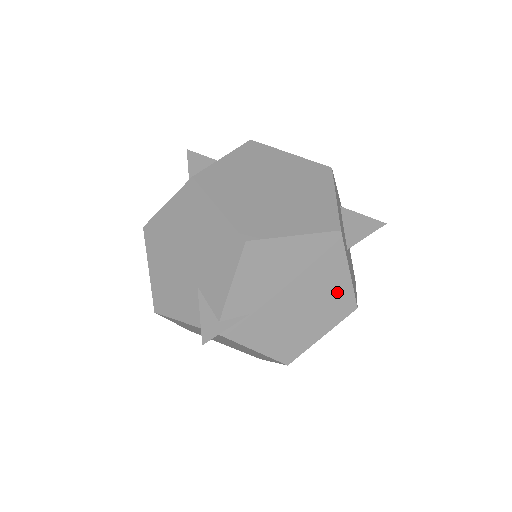
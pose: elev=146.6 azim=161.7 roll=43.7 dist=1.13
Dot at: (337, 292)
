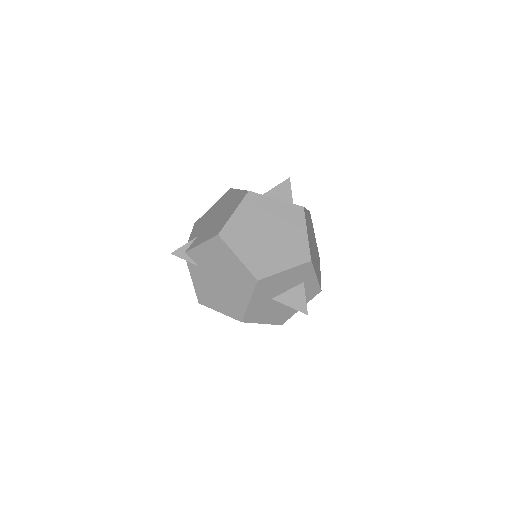
Dot at: (236, 198)
